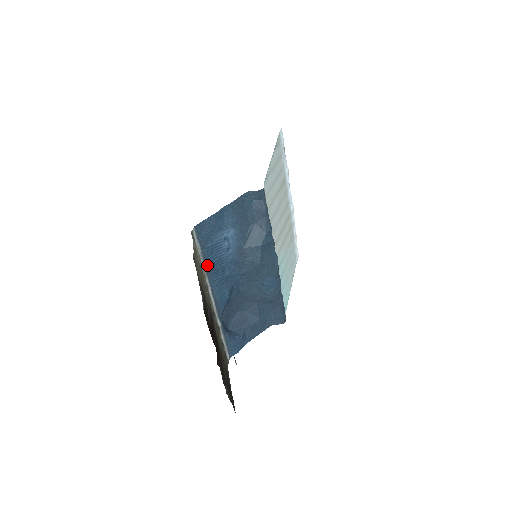
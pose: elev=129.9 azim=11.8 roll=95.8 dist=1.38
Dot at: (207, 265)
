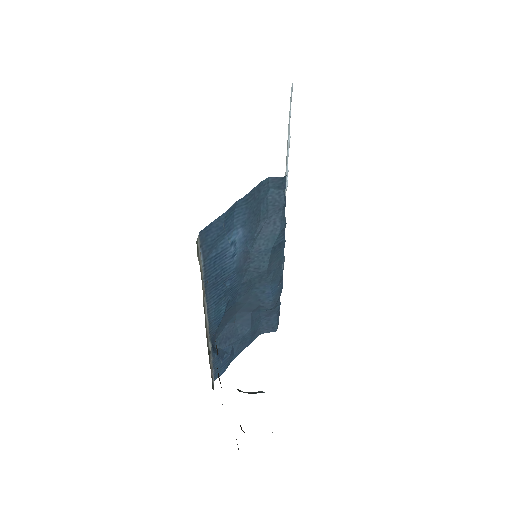
Dot at: (207, 280)
